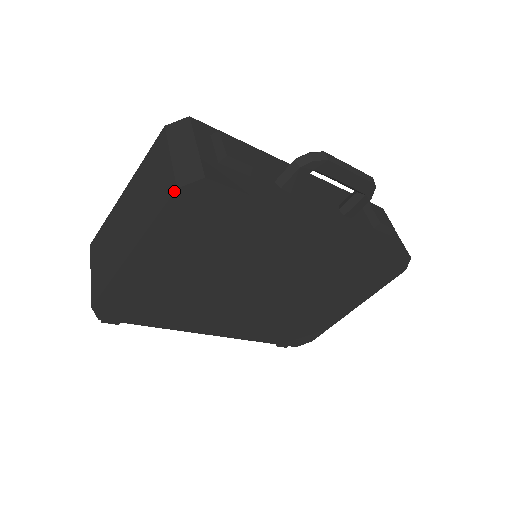
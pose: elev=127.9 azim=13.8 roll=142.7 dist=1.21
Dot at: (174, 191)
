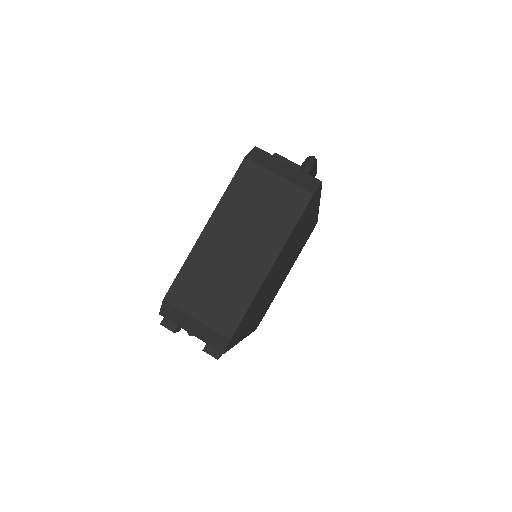
Dot at: (311, 197)
